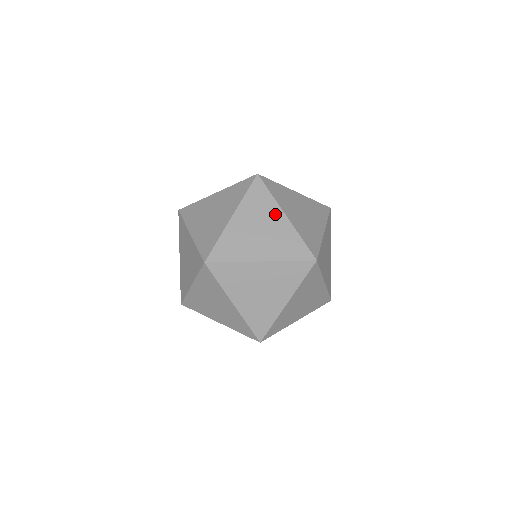
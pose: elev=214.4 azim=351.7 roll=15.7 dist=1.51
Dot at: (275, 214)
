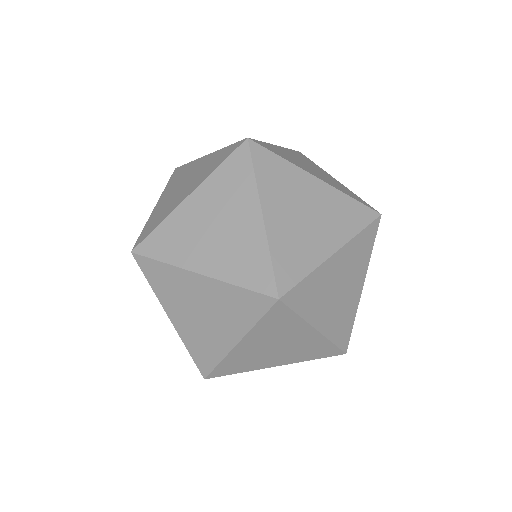
Dot at: (195, 165)
